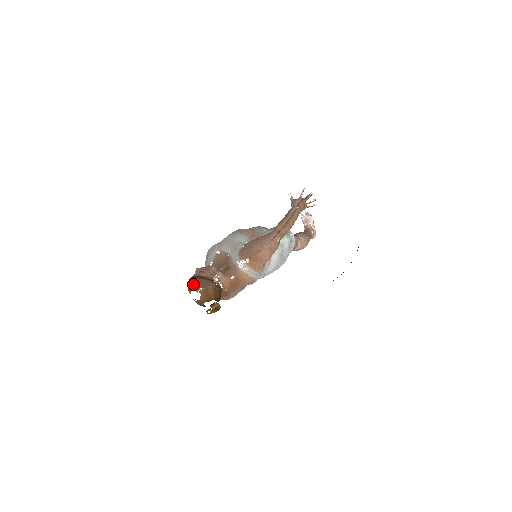
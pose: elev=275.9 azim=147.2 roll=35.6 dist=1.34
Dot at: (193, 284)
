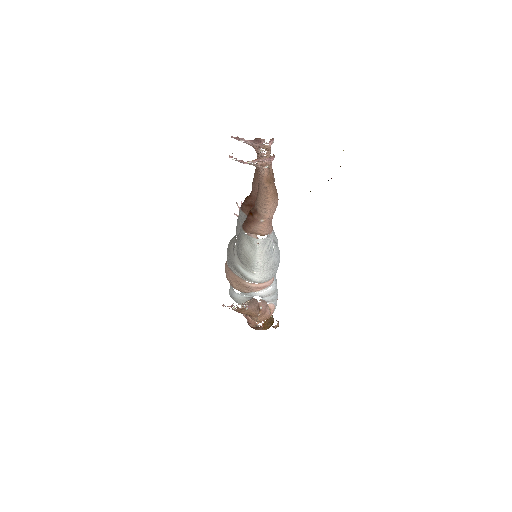
Dot at: occluded
